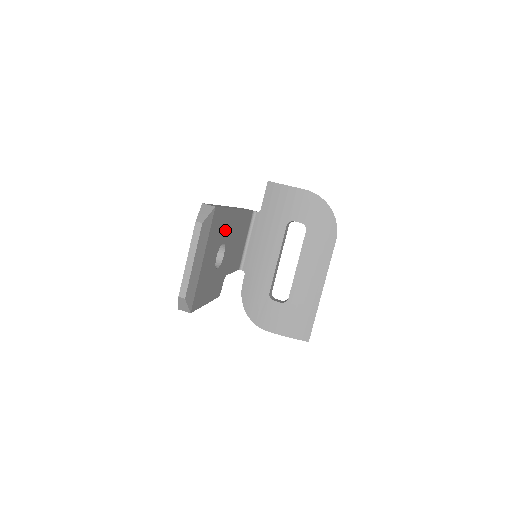
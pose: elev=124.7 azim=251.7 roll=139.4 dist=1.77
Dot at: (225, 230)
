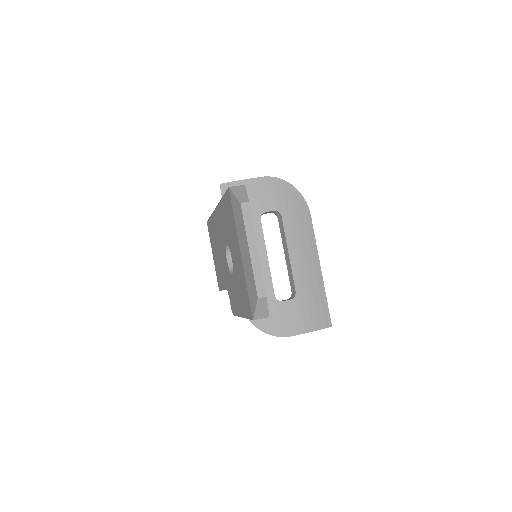
Dot at: occluded
